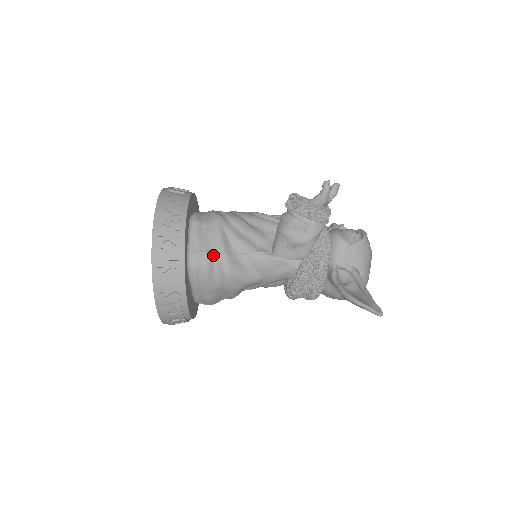
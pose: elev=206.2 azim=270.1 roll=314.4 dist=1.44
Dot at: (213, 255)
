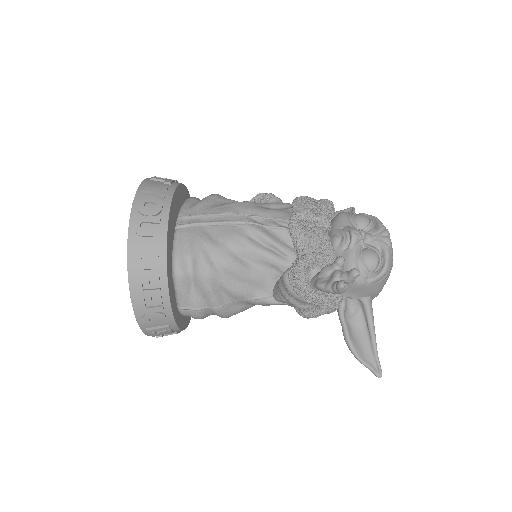
Dot at: (206, 309)
